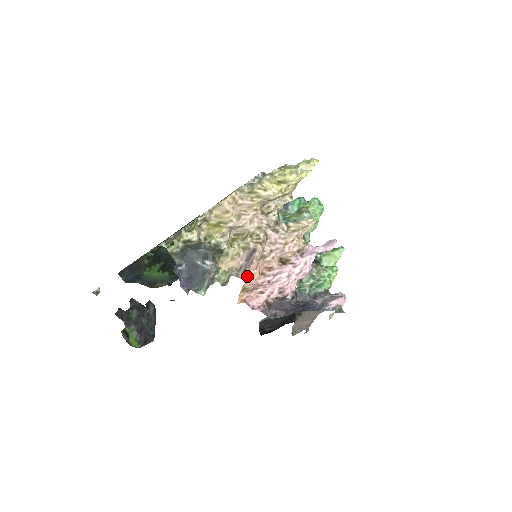
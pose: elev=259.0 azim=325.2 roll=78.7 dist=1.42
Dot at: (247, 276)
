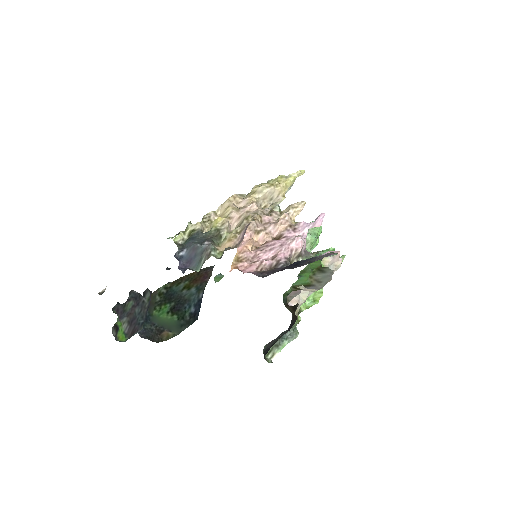
Dot at: (241, 246)
